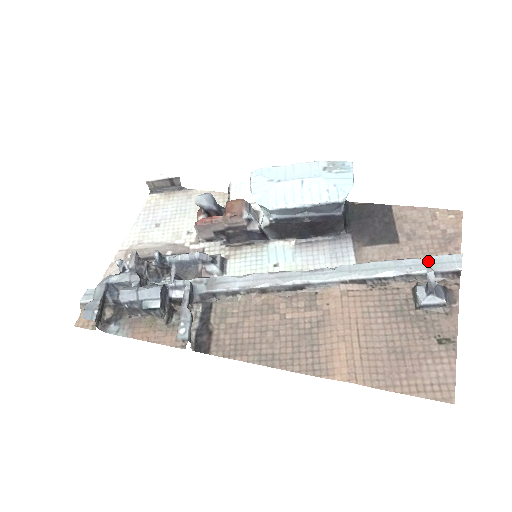
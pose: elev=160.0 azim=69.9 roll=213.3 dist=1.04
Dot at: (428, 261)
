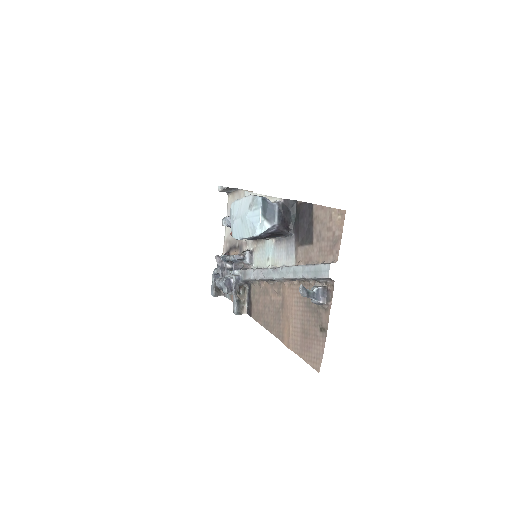
Dot at: (315, 269)
